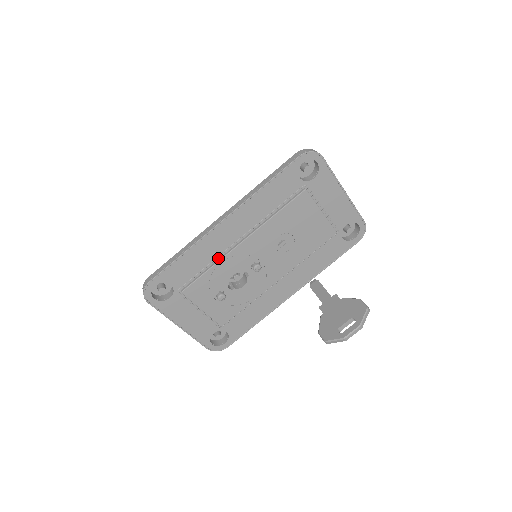
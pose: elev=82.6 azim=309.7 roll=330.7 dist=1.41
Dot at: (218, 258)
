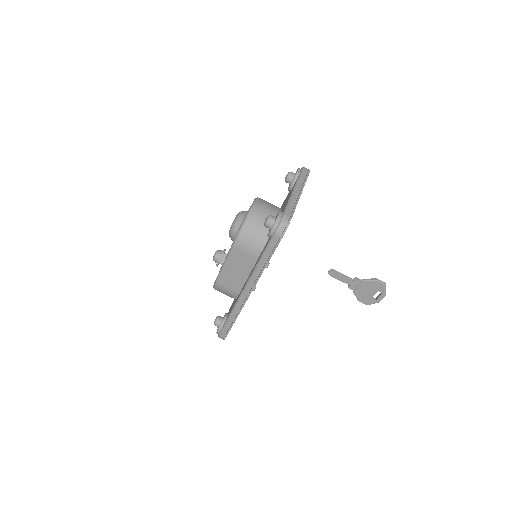
Dot at: occluded
